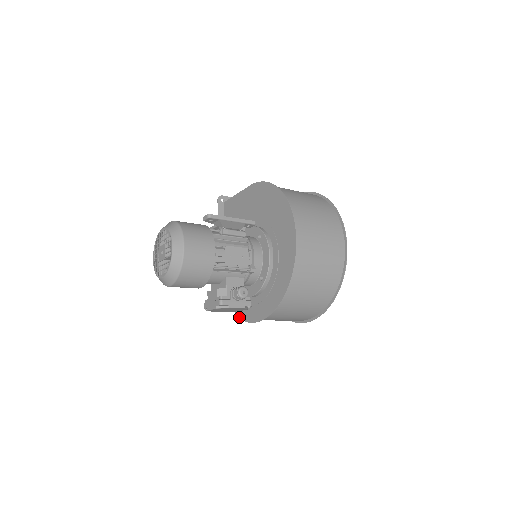
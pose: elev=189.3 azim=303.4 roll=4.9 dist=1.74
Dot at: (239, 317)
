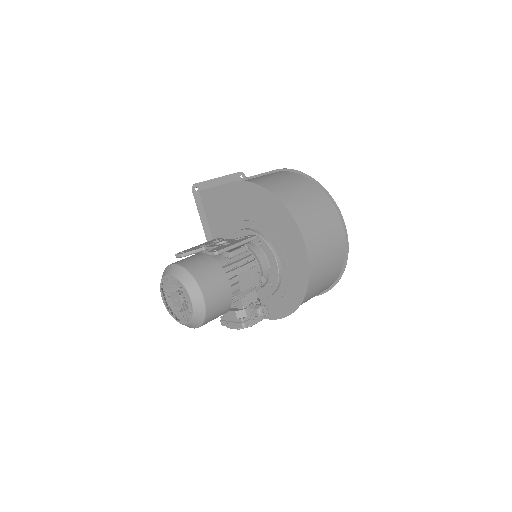
Dot at: occluded
